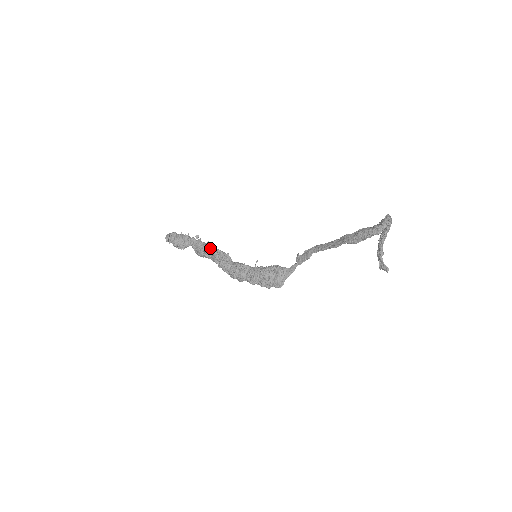
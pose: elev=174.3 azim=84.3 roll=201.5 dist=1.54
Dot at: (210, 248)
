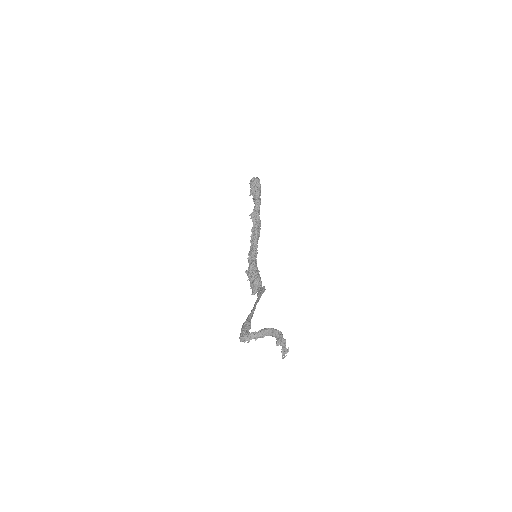
Dot at: (256, 217)
